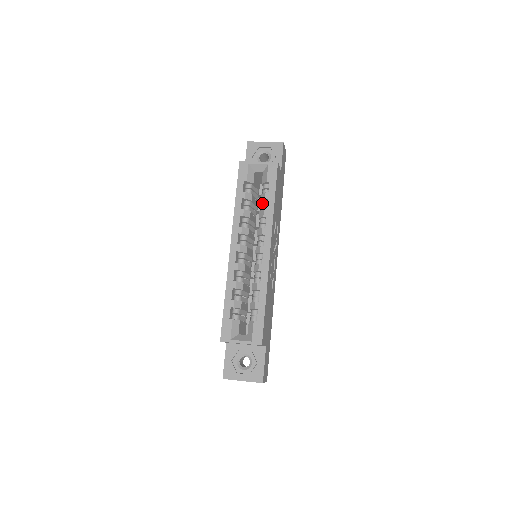
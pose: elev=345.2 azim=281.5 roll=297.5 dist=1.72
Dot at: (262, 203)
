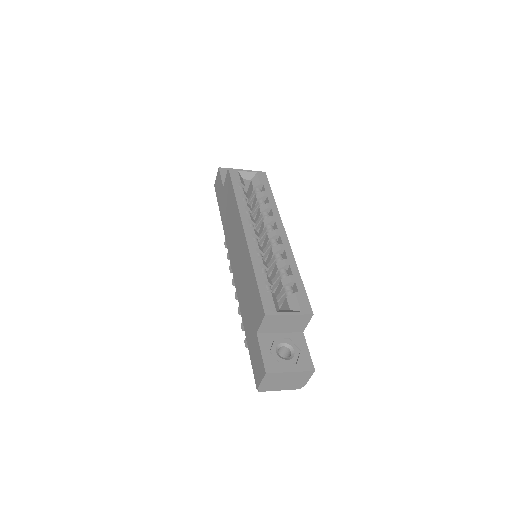
Dot at: (260, 201)
